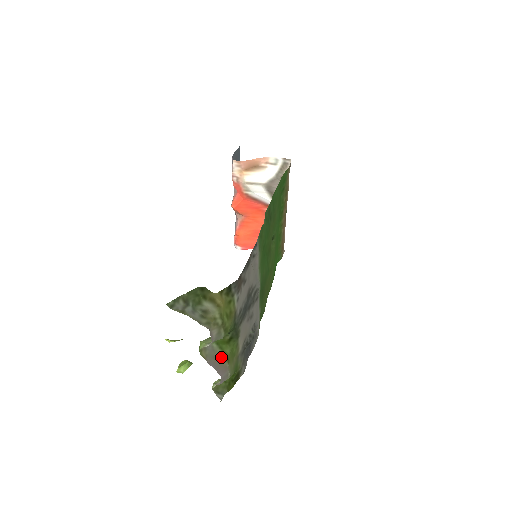
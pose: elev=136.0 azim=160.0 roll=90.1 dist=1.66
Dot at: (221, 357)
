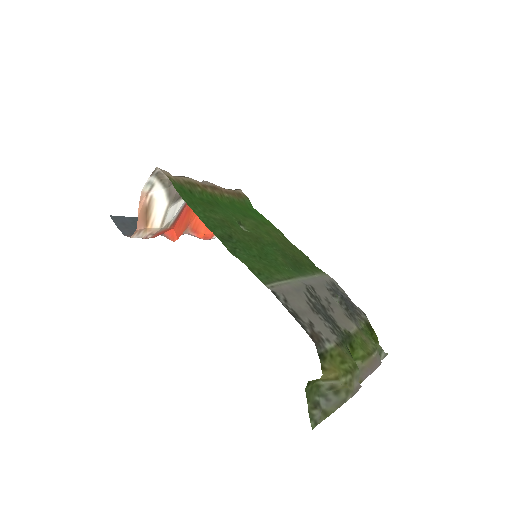
Dot at: (364, 362)
